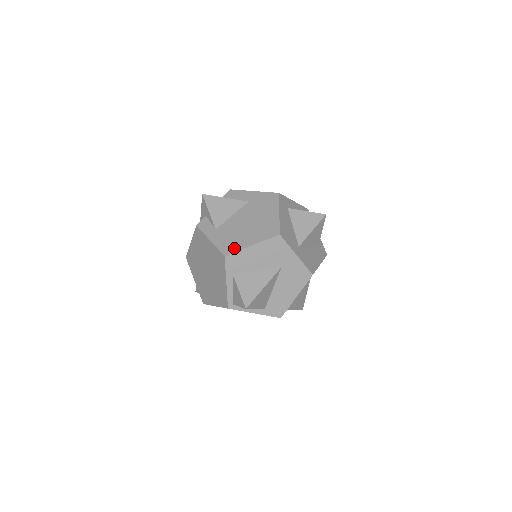
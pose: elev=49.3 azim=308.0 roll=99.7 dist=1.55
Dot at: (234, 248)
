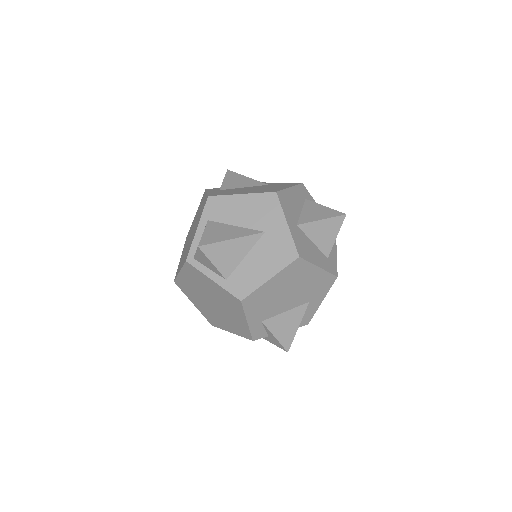
Dot at: (223, 194)
